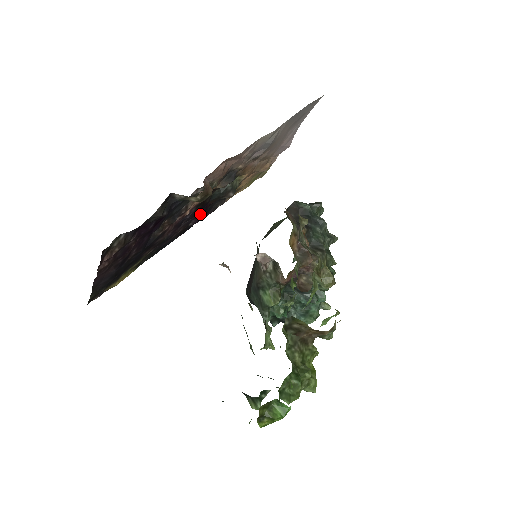
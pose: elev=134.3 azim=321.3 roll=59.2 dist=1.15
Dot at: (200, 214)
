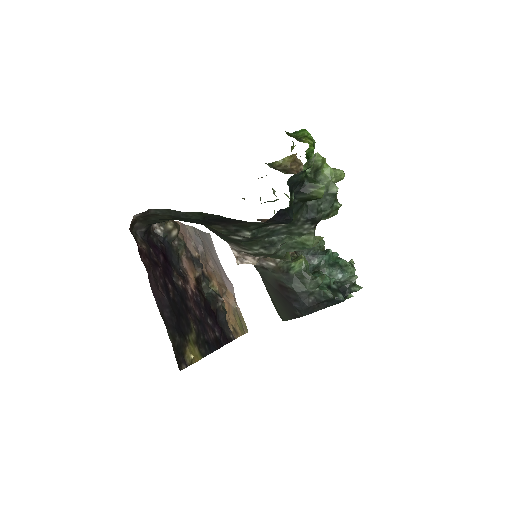
Dot at: (214, 320)
